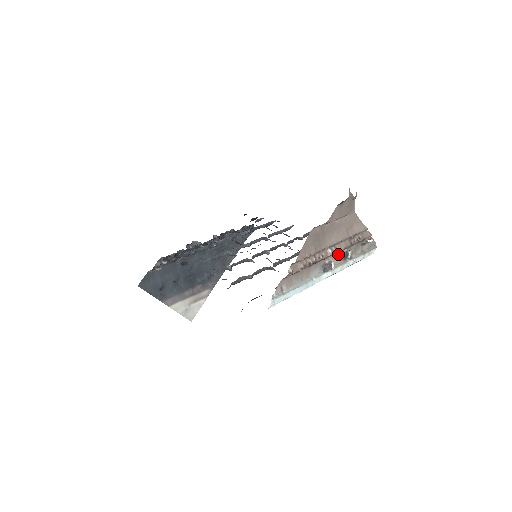
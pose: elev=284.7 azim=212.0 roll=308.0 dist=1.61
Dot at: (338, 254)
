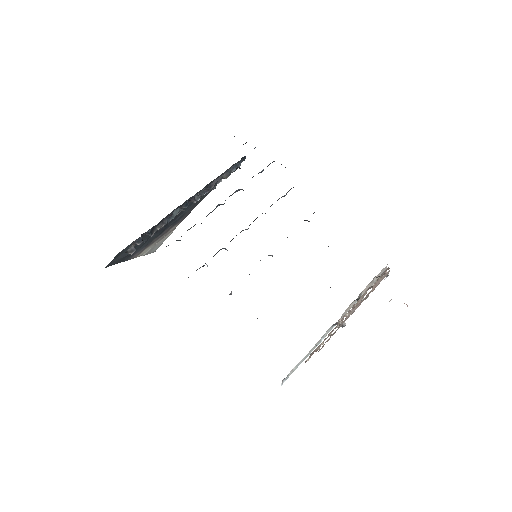
Dot at: occluded
